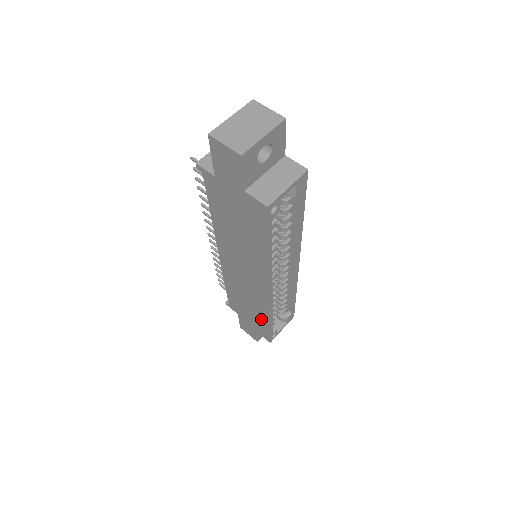
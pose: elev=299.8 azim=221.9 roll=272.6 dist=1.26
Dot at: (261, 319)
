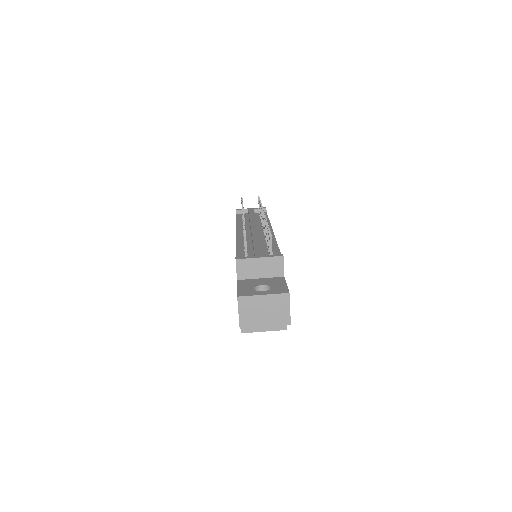
Dot at: occluded
